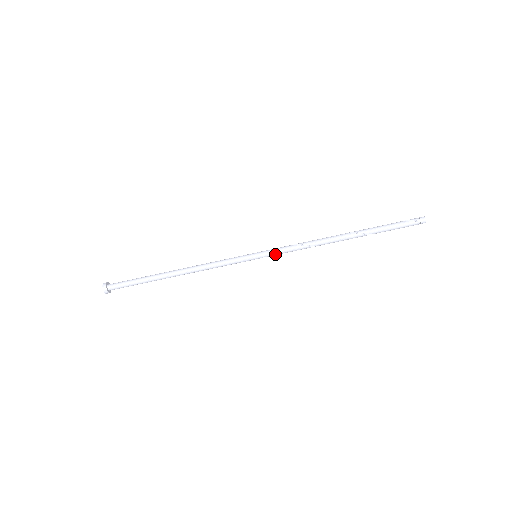
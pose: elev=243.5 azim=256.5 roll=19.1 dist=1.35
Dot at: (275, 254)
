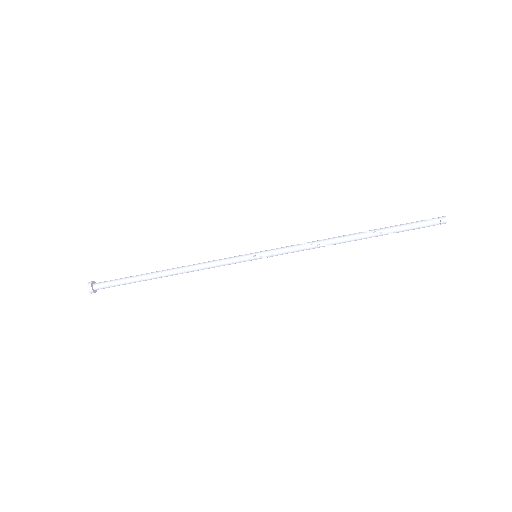
Dot at: (277, 253)
